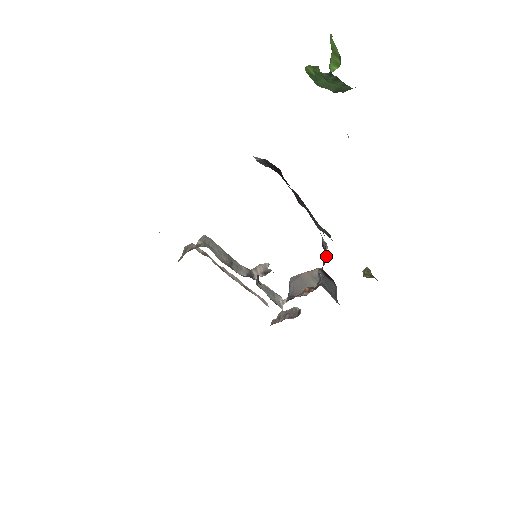
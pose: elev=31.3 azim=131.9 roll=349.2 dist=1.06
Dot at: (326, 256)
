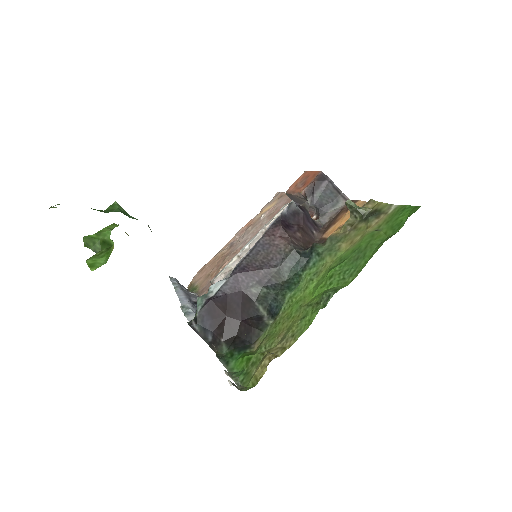
Dot at: (303, 219)
